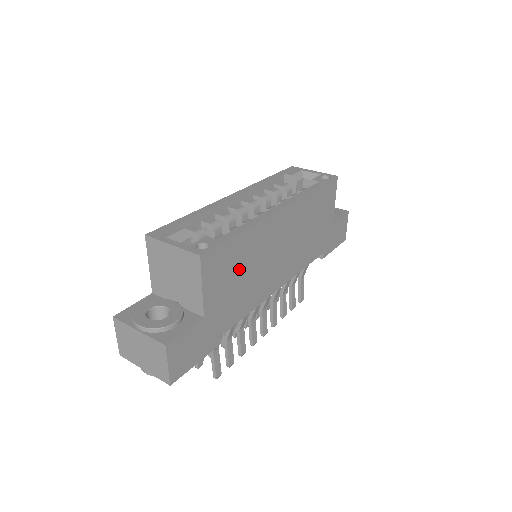
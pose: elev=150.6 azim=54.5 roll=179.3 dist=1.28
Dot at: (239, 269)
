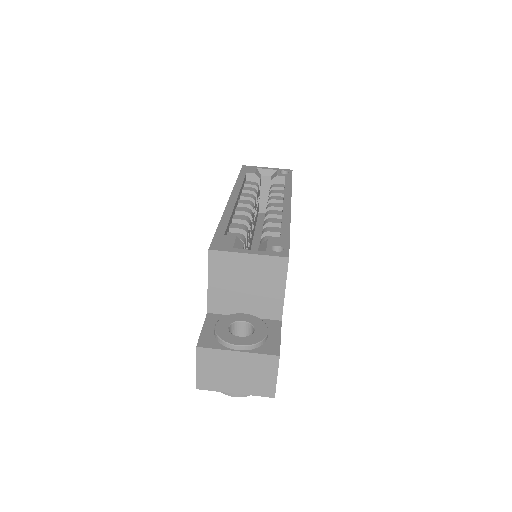
Dot at: occluded
